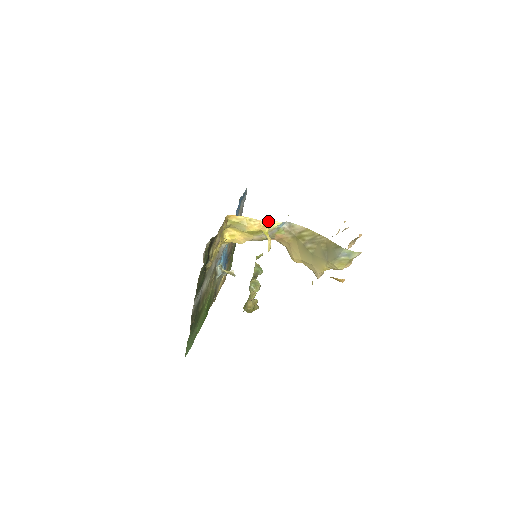
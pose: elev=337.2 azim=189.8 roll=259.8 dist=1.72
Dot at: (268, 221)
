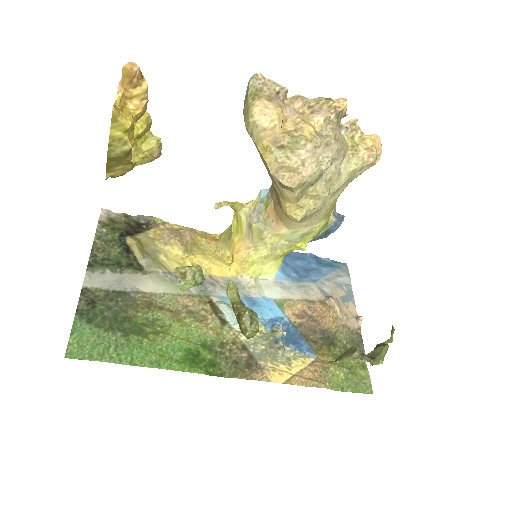
Dot at: (248, 203)
